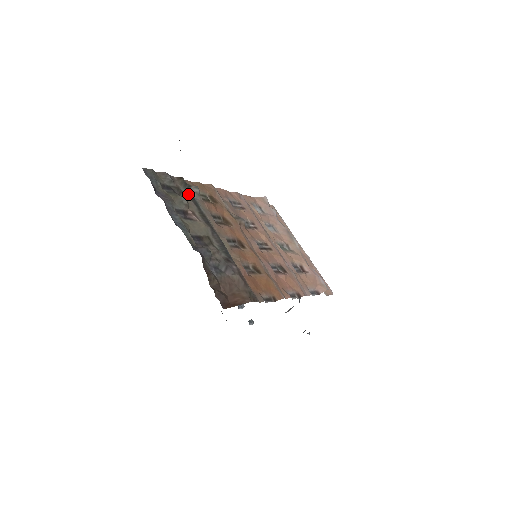
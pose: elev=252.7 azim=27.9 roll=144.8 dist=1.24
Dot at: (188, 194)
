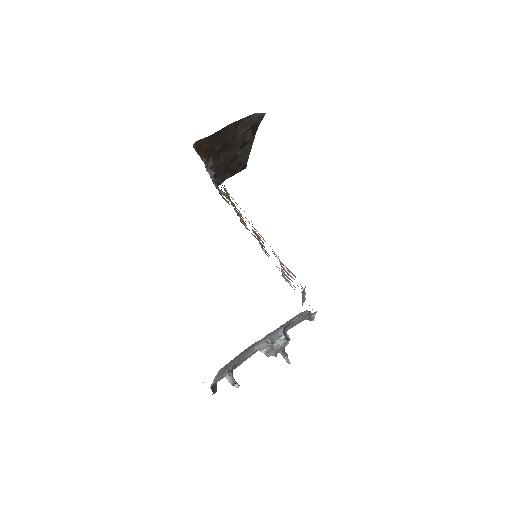
Dot at: occluded
